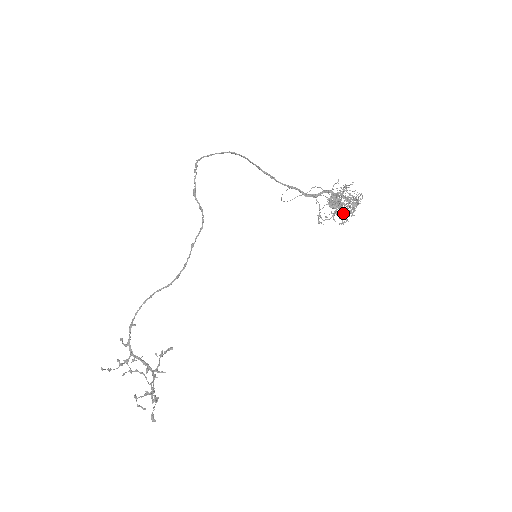
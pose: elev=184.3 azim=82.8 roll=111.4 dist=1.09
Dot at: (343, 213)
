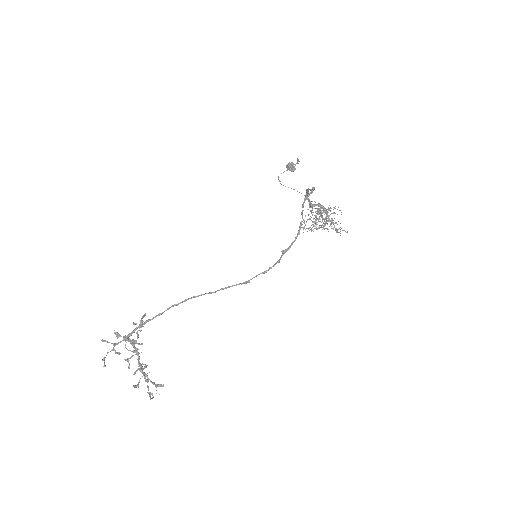
Dot at: occluded
